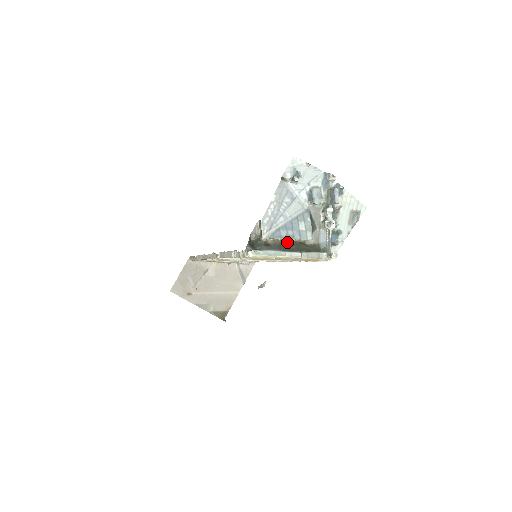
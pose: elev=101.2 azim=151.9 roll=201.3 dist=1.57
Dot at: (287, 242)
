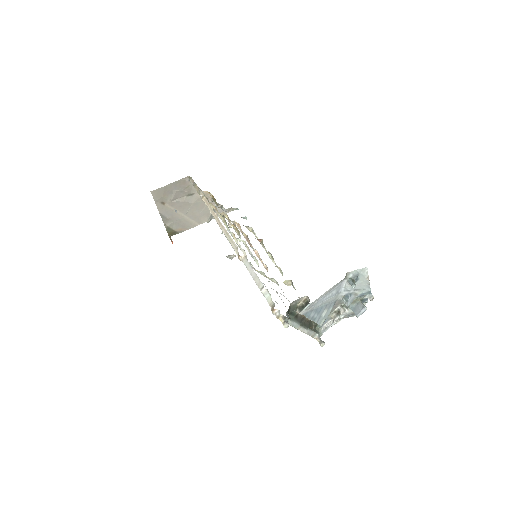
Dot at: (308, 319)
